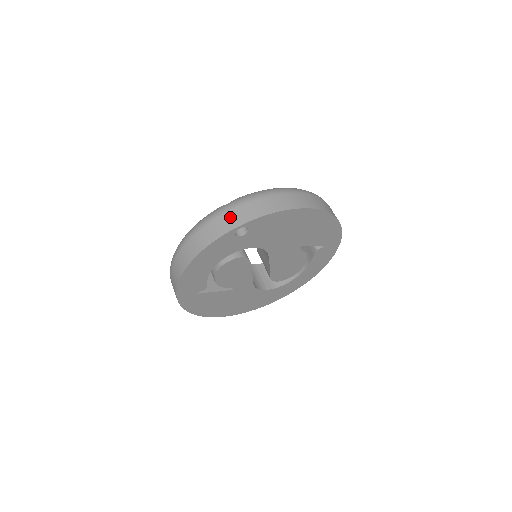
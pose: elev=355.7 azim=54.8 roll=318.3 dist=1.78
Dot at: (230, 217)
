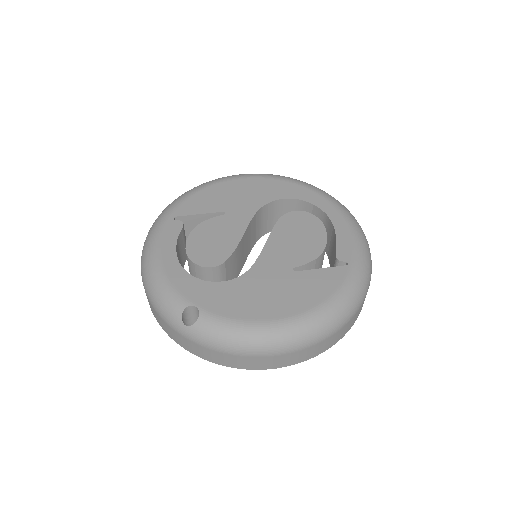
Dot at: (181, 340)
